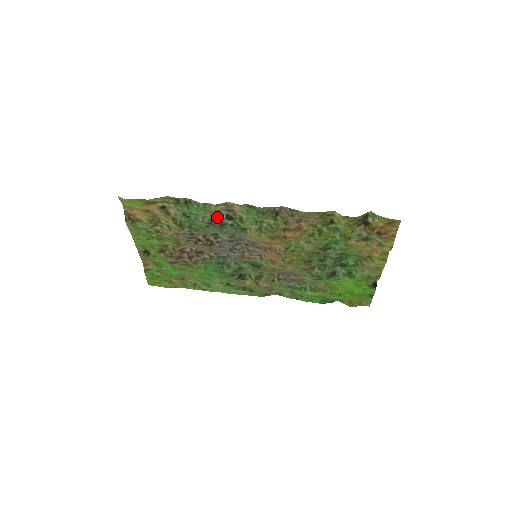
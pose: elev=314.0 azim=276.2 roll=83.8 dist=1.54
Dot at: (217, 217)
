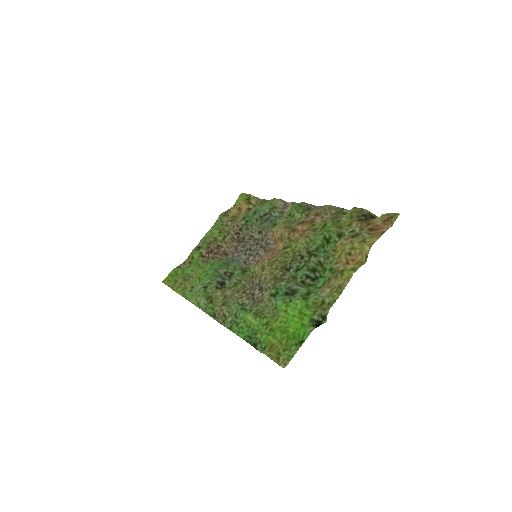
Dot at: (270, 215)
